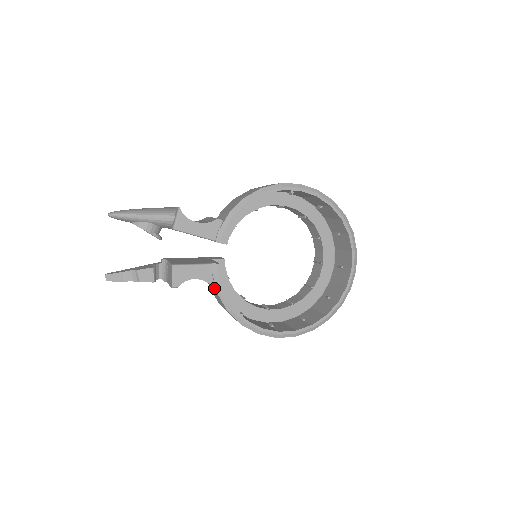
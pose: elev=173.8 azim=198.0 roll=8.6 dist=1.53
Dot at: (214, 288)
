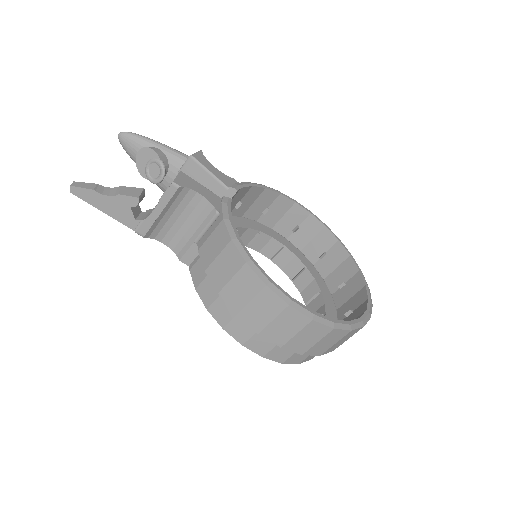
Dot at: (216, 223)
